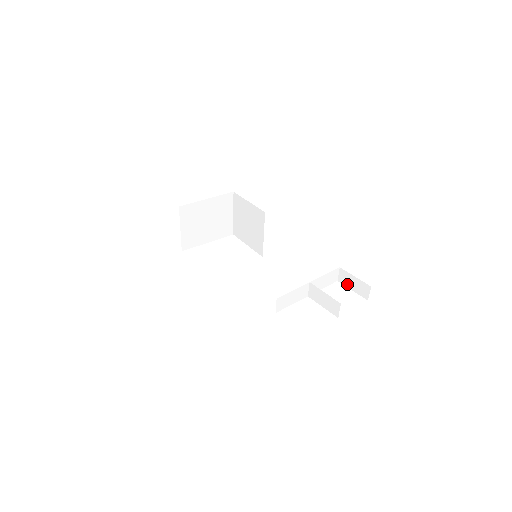
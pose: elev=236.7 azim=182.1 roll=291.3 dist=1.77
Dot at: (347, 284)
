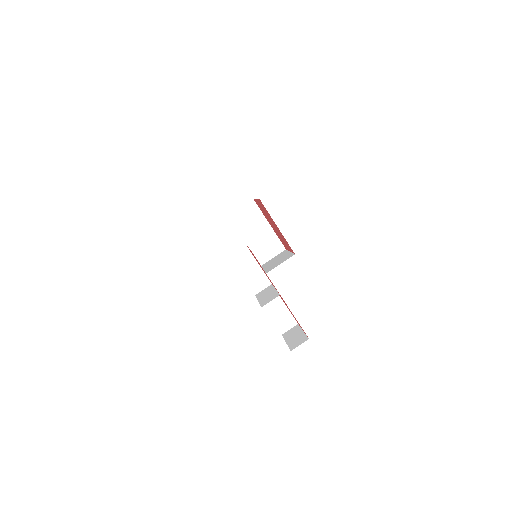
Dot at: (288, 337)
